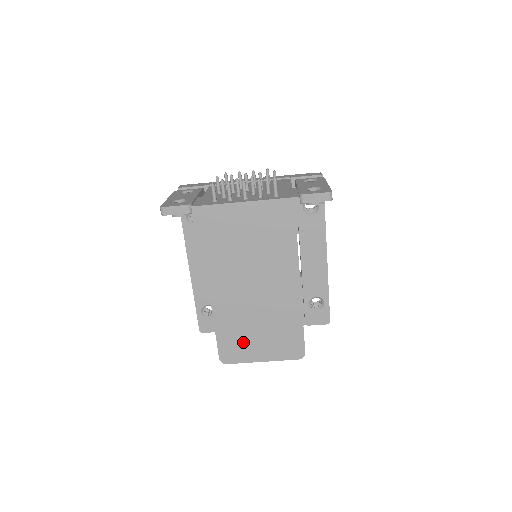
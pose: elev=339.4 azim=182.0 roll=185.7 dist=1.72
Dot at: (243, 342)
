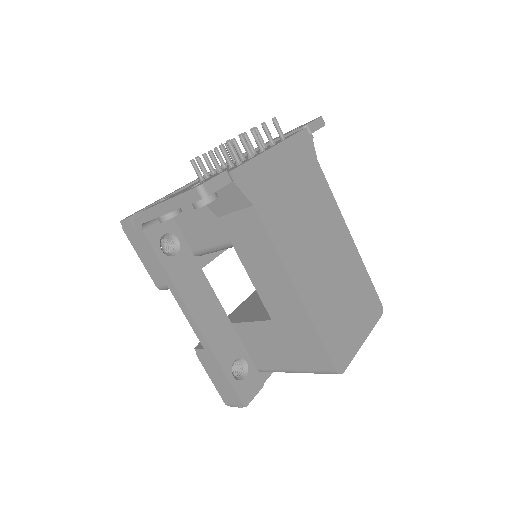
Dot at: (342, 329)
